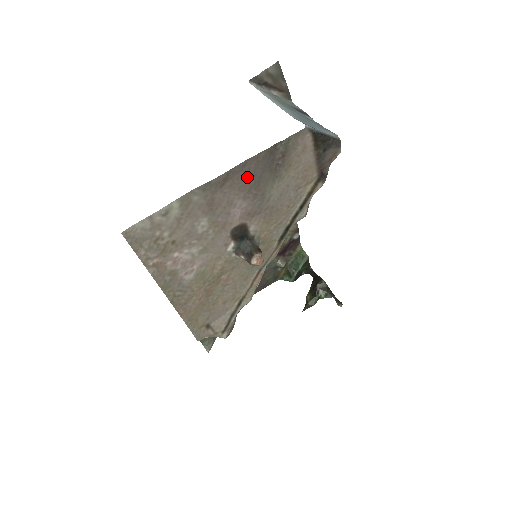
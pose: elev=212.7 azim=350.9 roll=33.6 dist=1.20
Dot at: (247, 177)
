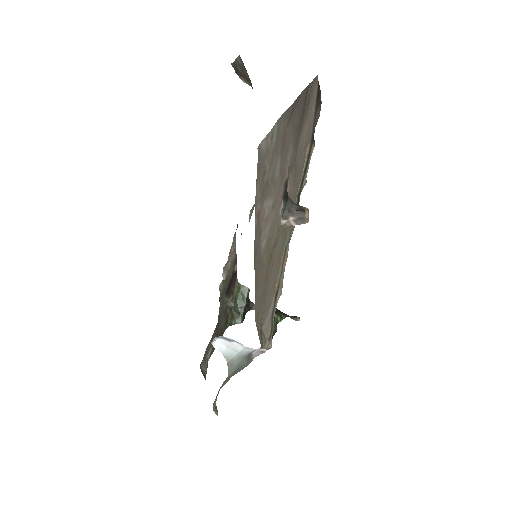
Dot at: (297, 116)
